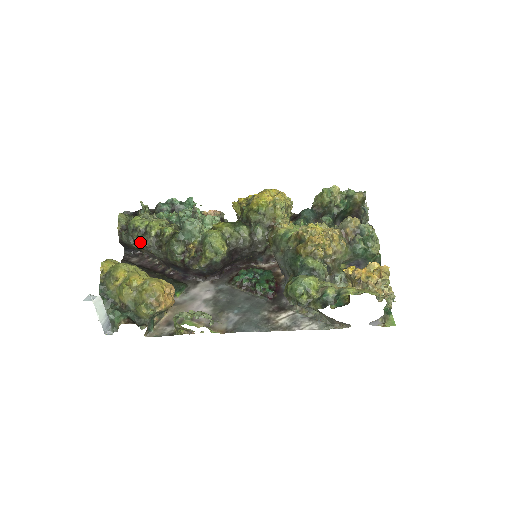
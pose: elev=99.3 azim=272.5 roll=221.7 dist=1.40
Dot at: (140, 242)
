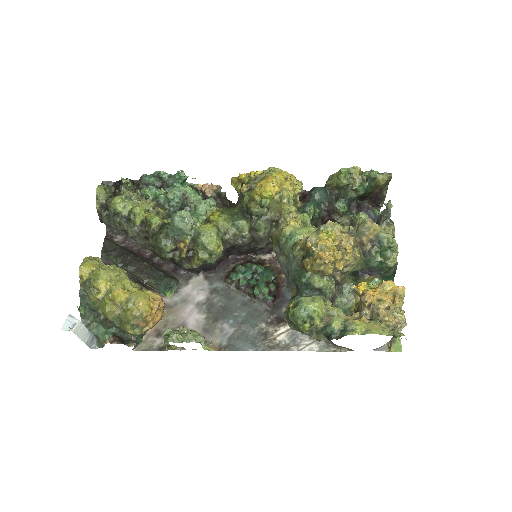
Dot at: (123, 229)
